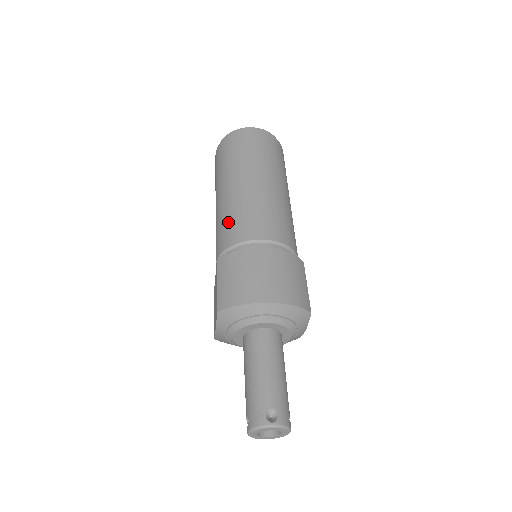
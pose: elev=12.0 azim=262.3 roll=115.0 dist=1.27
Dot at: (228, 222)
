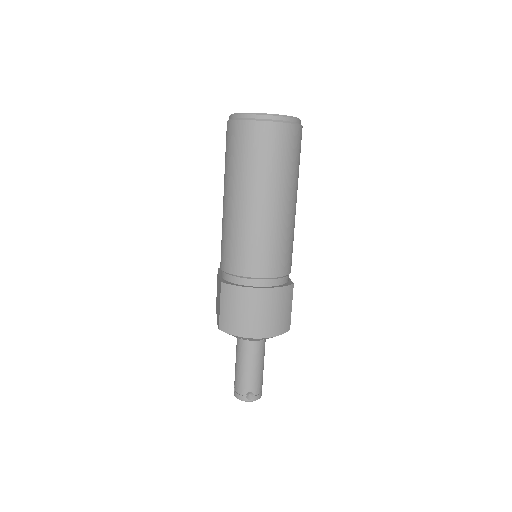
Dot at: (233, 246)
